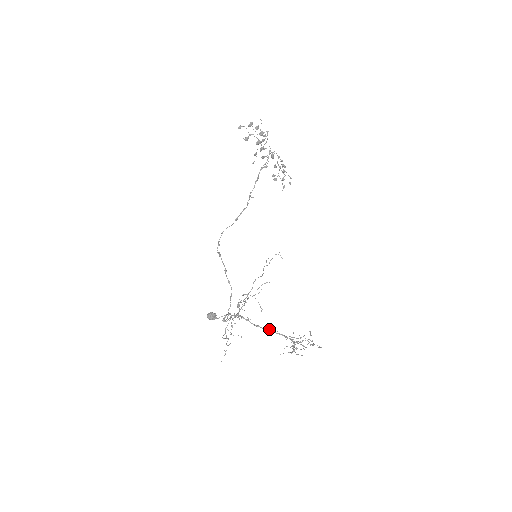
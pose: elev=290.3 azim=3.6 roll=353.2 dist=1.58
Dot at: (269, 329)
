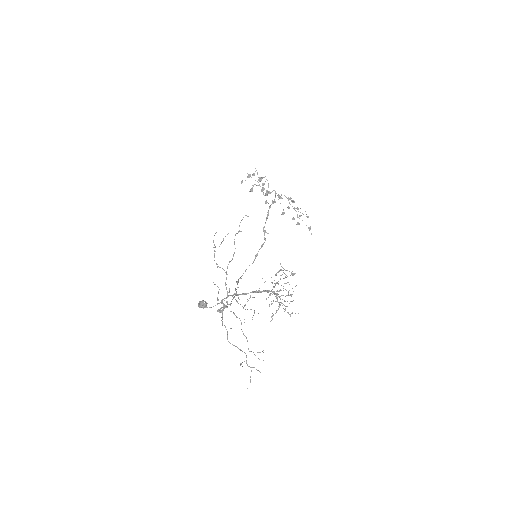
Dot at: (251, 292)
